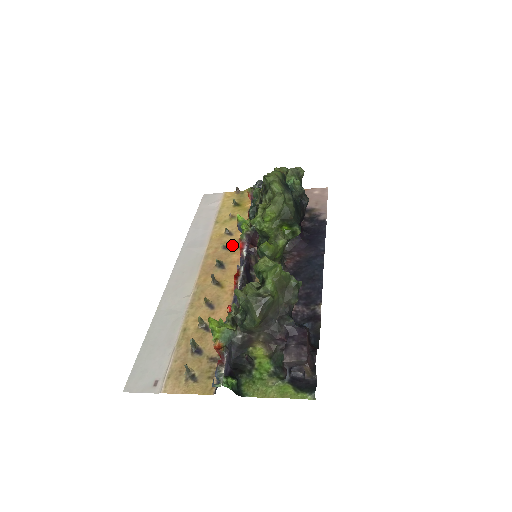
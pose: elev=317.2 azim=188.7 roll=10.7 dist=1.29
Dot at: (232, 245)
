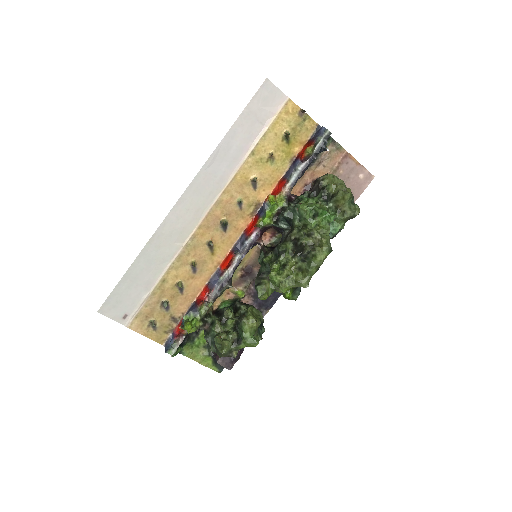
Dot at: (248, 205)
